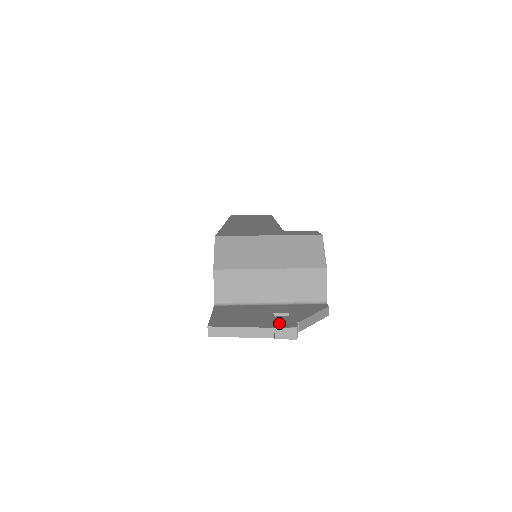
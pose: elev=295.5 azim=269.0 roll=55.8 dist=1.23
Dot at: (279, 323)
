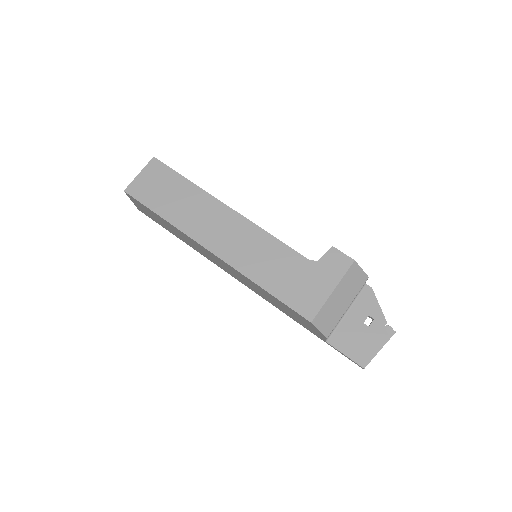
Dot at: (383, 334)
